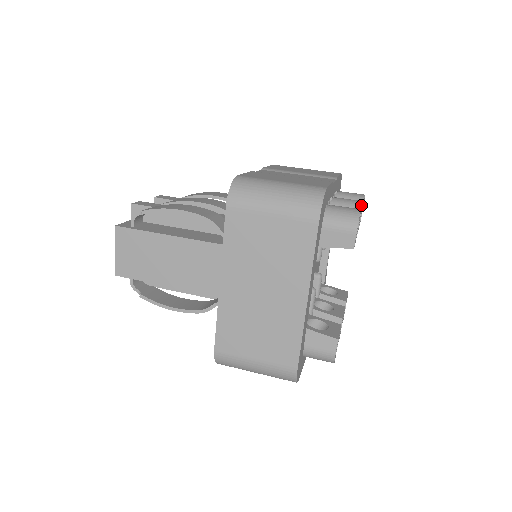
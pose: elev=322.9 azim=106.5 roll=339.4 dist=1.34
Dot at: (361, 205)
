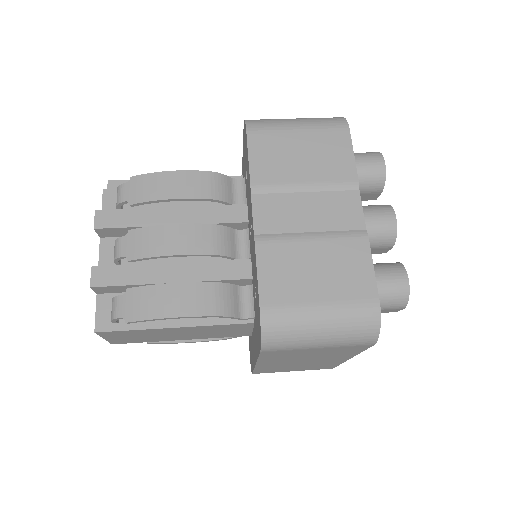
Dot at: (396, 230)
